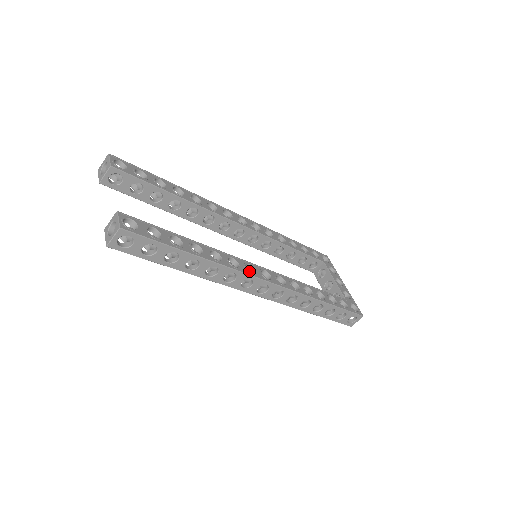
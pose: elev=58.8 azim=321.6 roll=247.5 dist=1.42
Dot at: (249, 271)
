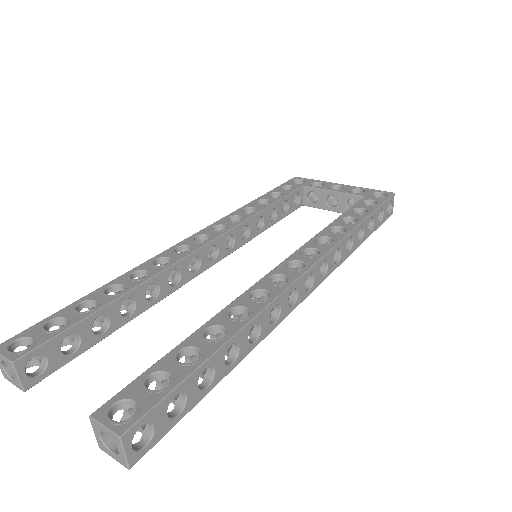
Dot at: (282, 284)
